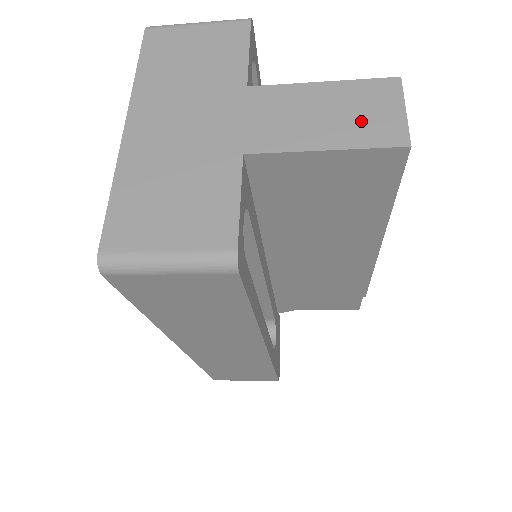
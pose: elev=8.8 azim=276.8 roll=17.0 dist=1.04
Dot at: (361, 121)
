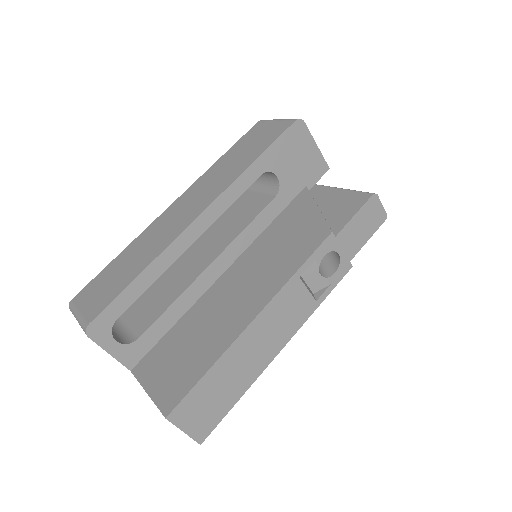
Dot at: occluded
